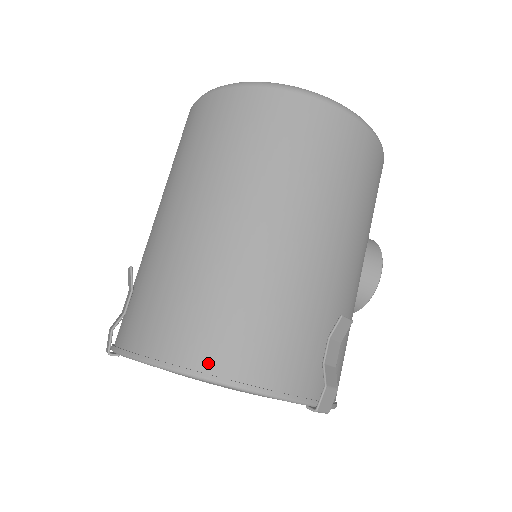
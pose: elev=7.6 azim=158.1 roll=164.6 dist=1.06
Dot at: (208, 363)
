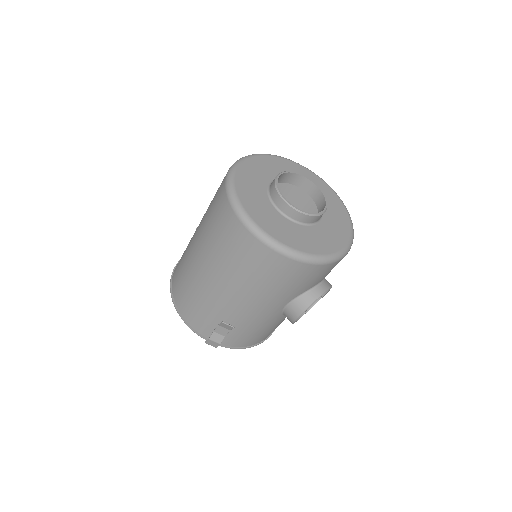
Dot at: (175, 295)
